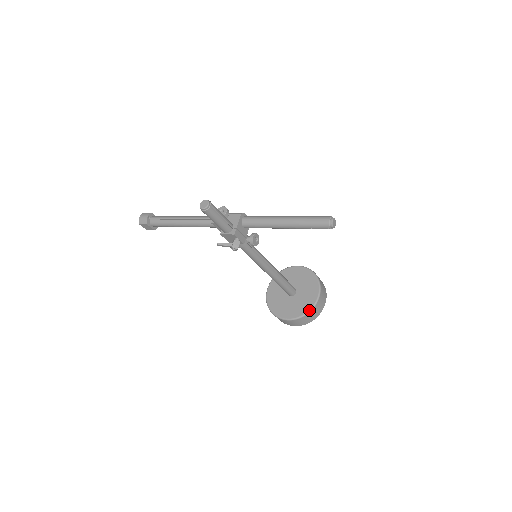
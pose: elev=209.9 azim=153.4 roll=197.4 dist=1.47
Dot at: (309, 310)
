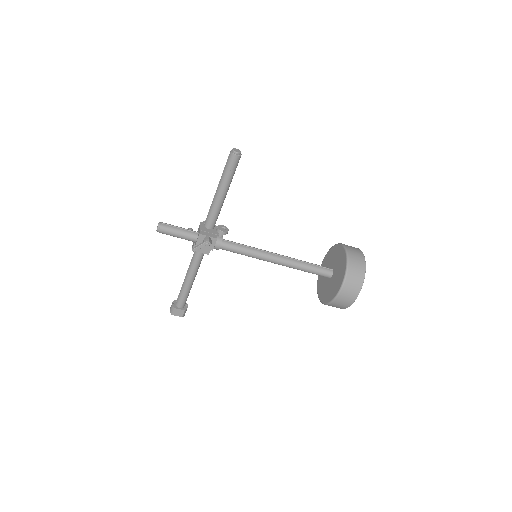
Dot at: (346, 266)
